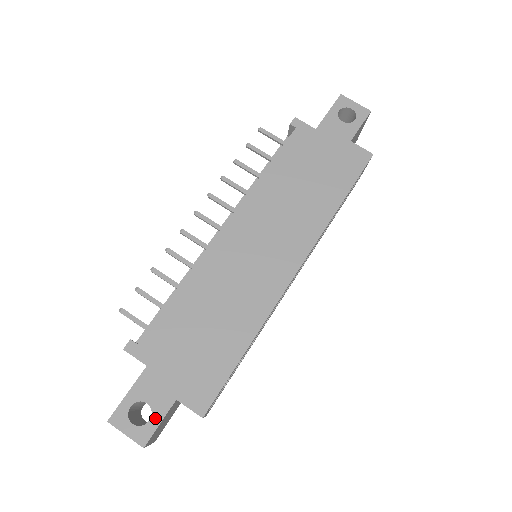
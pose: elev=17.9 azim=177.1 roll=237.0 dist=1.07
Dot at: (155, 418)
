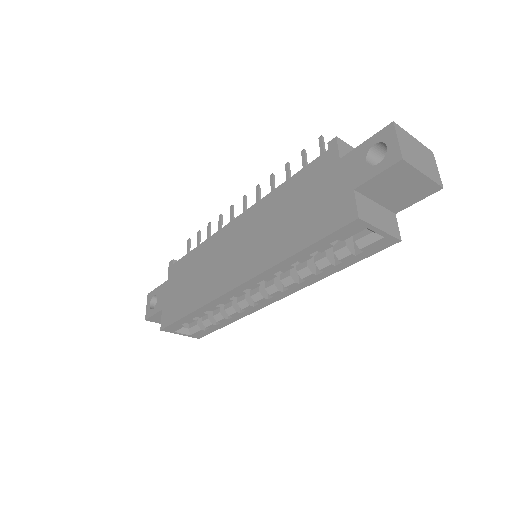
Dot at: (154, 310)
